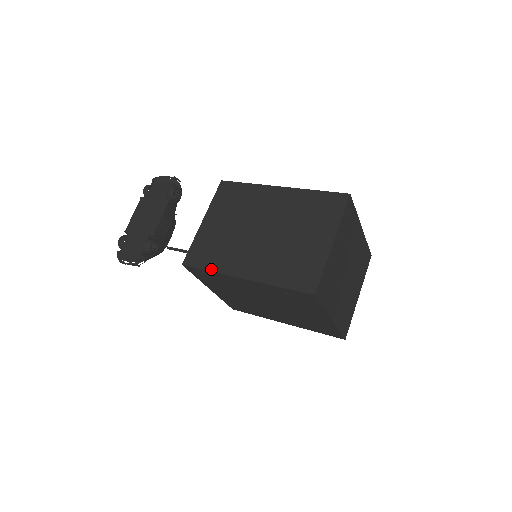
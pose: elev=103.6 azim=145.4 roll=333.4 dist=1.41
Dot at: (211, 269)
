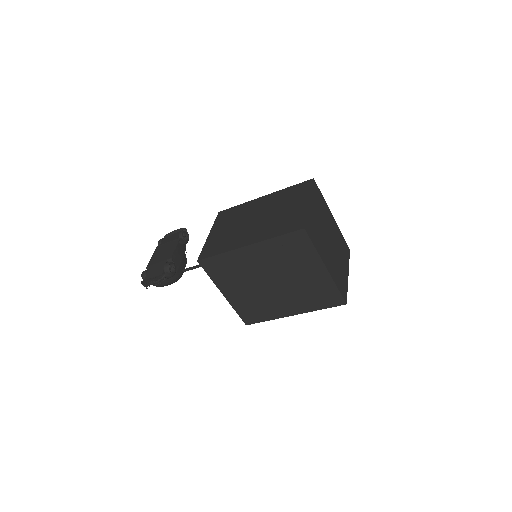
Dot at: (221, 252)
